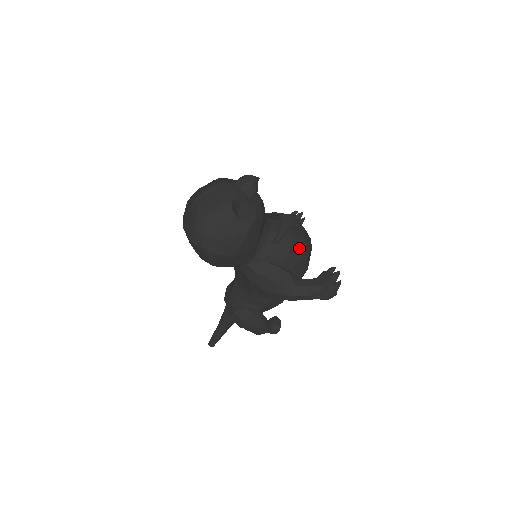
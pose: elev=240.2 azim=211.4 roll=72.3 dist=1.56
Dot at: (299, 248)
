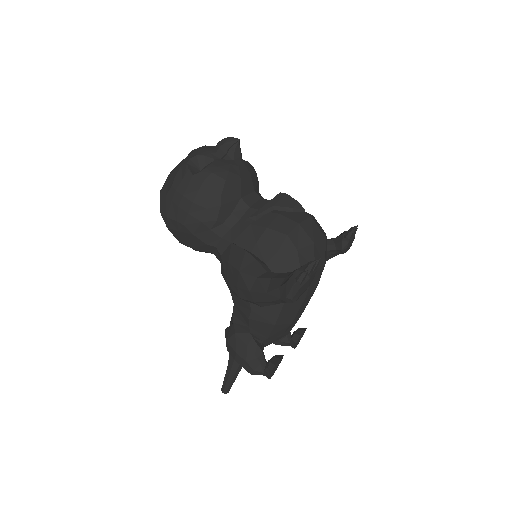
Dot at: (280, 231)
